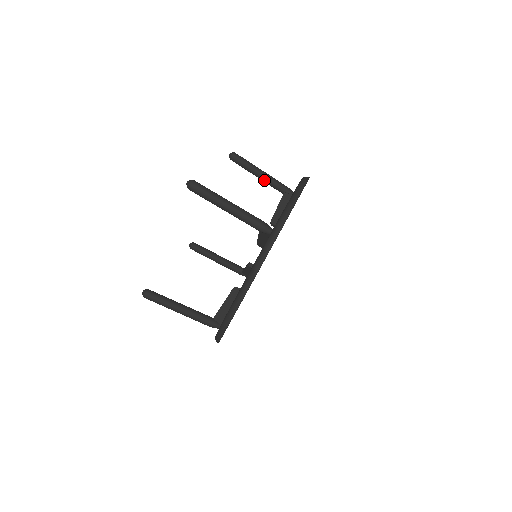
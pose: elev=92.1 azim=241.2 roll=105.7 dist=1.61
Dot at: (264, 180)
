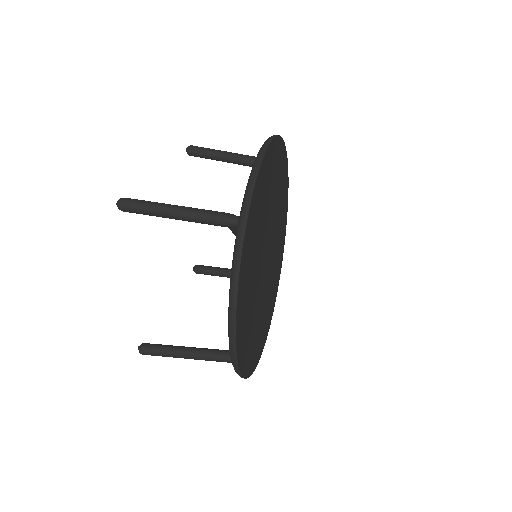
Dot at: occluded
